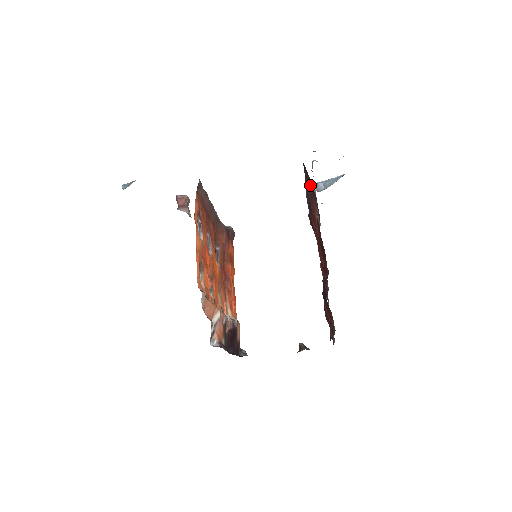
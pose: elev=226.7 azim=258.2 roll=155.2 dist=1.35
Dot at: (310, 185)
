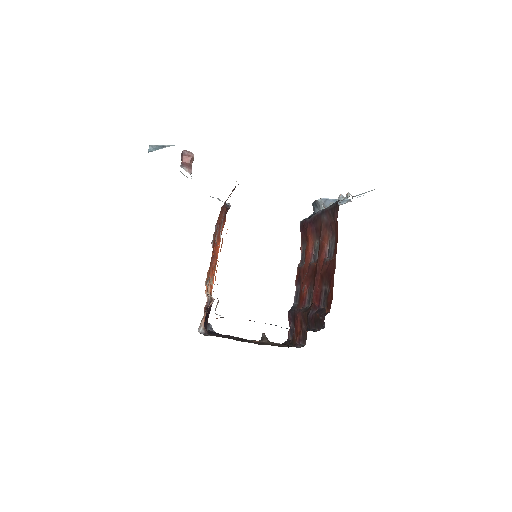
Dot at: (331, 218)
